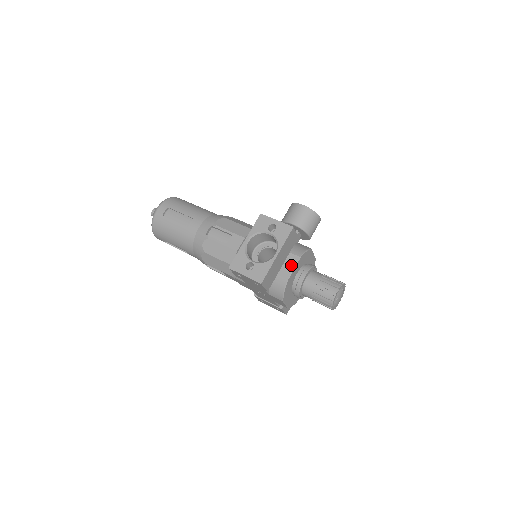
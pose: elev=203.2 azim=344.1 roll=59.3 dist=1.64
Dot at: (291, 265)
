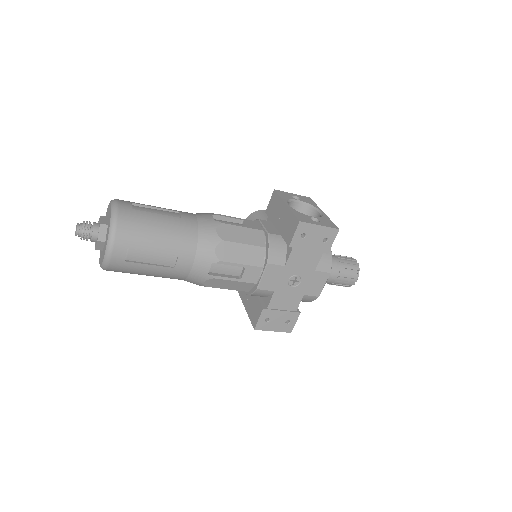
Dot at: occluded
